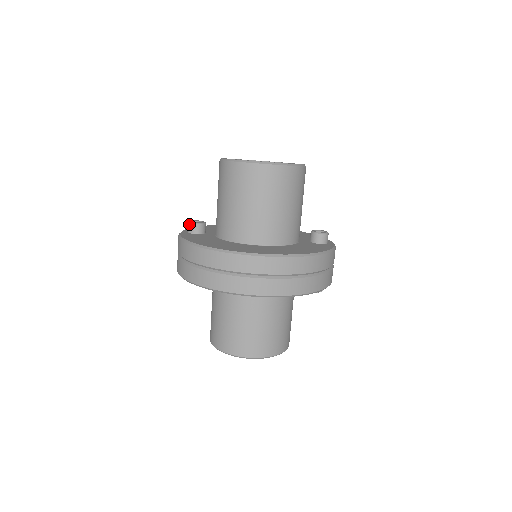
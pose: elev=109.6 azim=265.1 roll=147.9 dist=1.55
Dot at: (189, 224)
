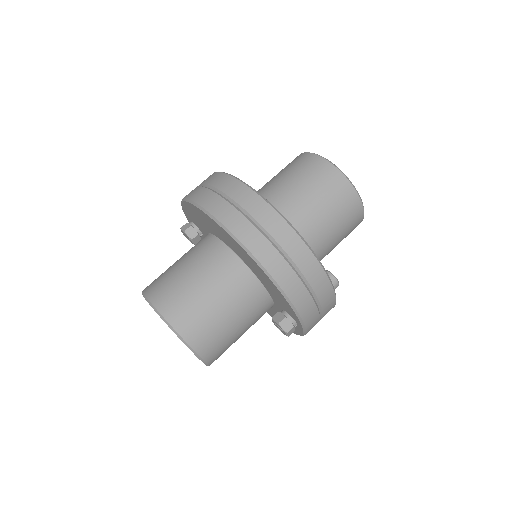
Dot at: occluded
